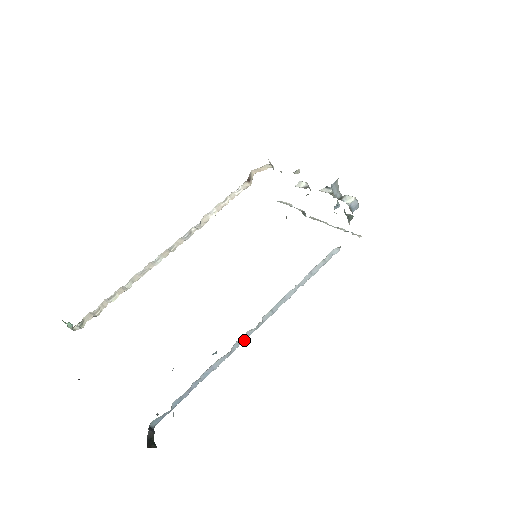
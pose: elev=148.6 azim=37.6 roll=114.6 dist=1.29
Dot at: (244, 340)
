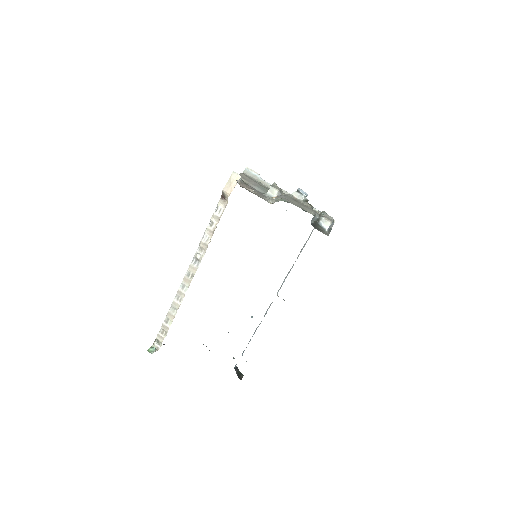
Dot at: (269, 307)
